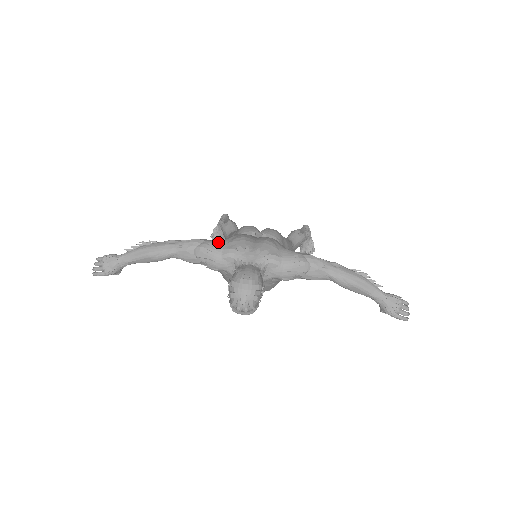
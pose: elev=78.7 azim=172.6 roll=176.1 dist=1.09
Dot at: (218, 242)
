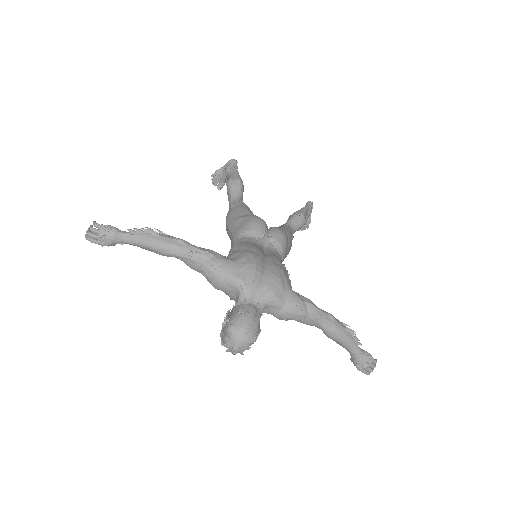
Dot at: (228, 264)
